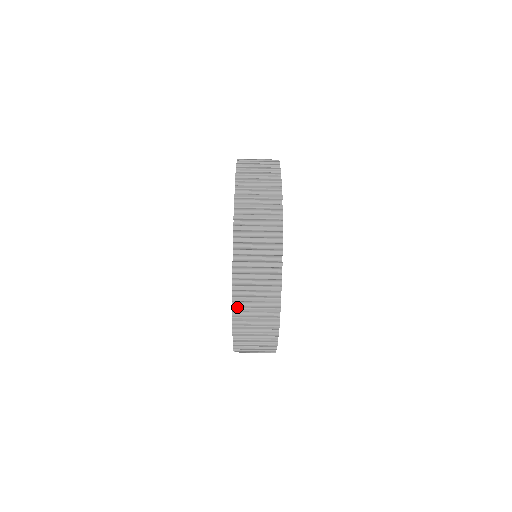
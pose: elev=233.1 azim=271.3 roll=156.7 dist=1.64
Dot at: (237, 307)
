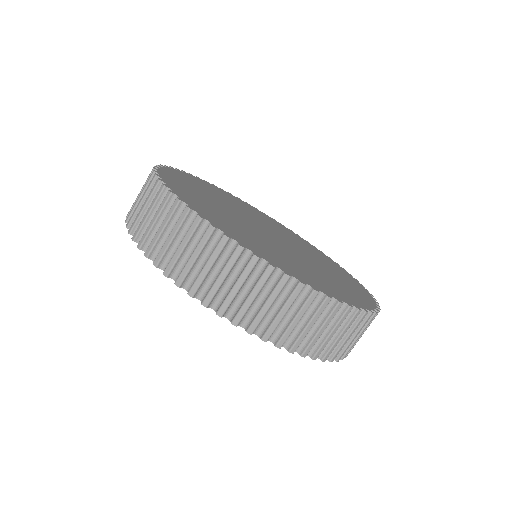
Dot at: (129, 221)
